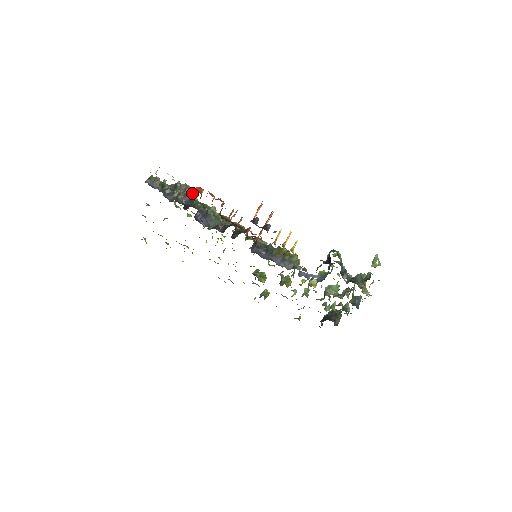
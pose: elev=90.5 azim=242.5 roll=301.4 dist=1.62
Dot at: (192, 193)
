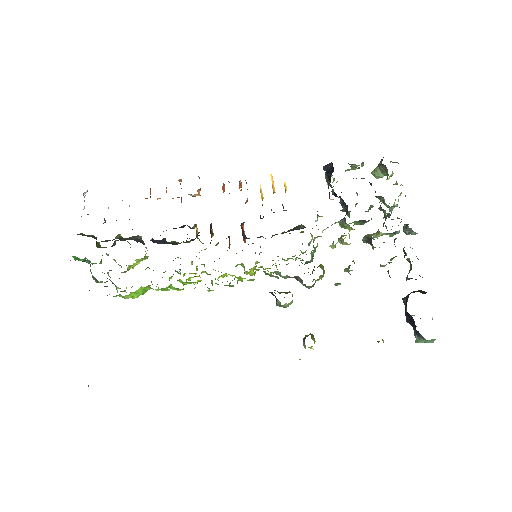
Dot at: (138, 236)
